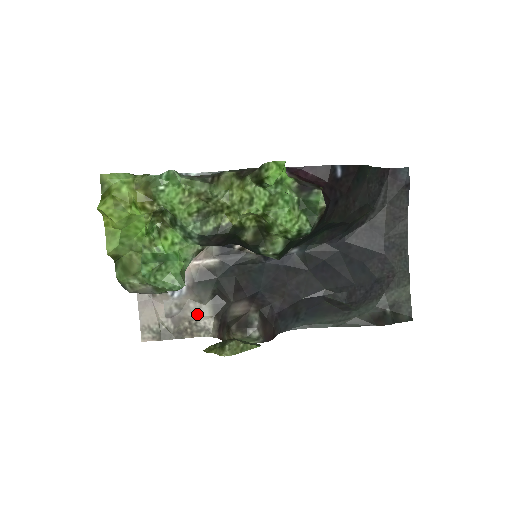
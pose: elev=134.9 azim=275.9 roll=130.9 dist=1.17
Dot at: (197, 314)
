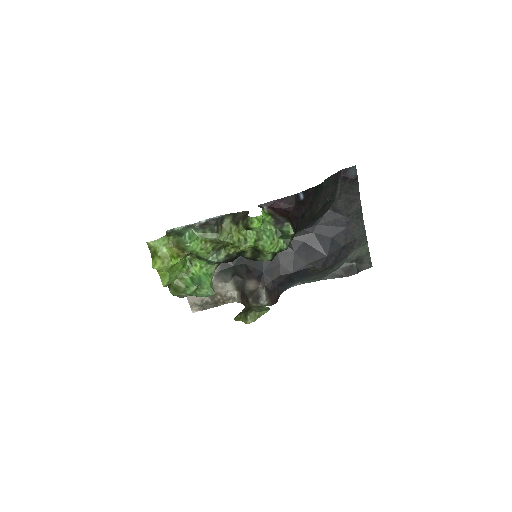
Dot at: (224, 290)
